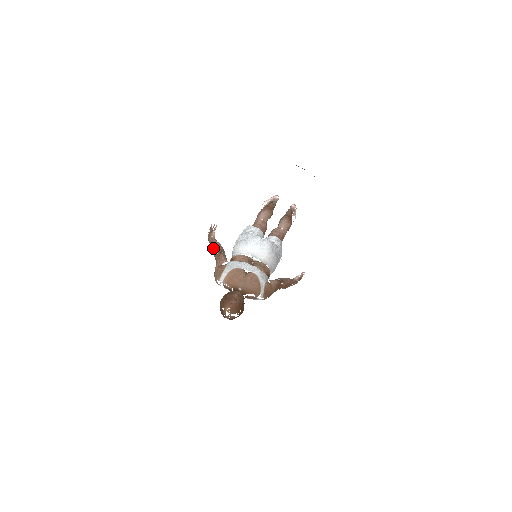
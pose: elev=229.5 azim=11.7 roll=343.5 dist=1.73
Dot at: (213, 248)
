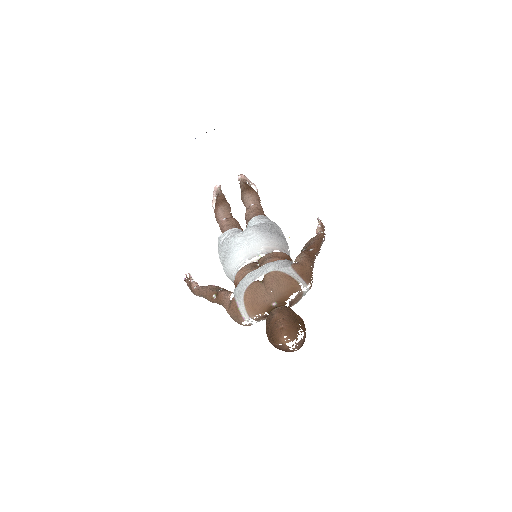
Dot at: (206, 297)
